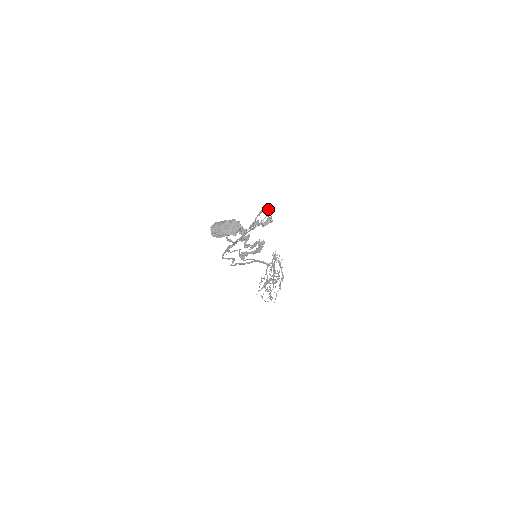
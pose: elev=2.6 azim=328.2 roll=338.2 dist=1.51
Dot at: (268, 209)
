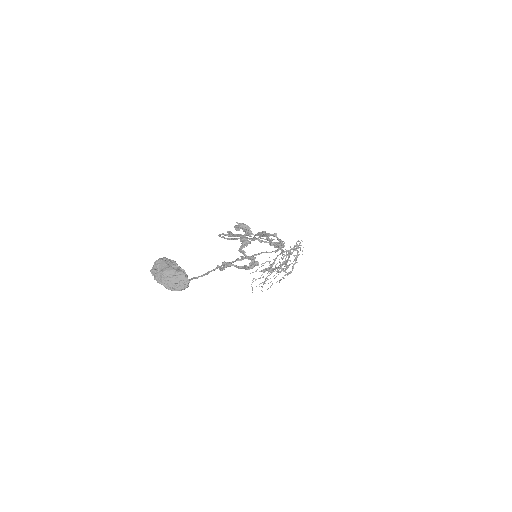
Dot at: (279, 240)
